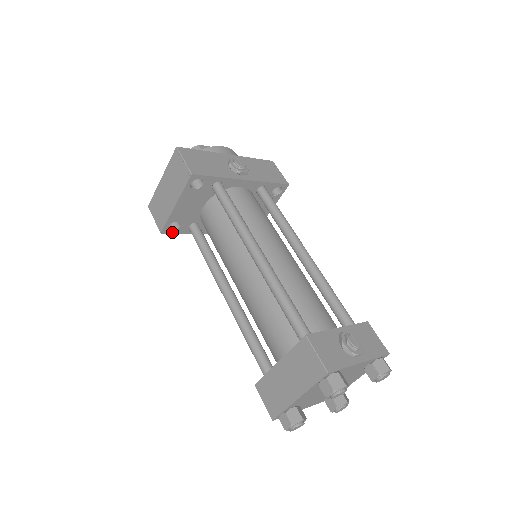
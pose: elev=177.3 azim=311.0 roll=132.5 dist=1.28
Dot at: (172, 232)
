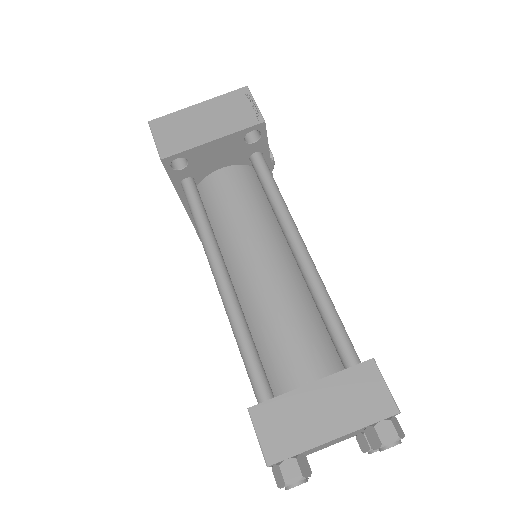
Dot at: (168, 169)
